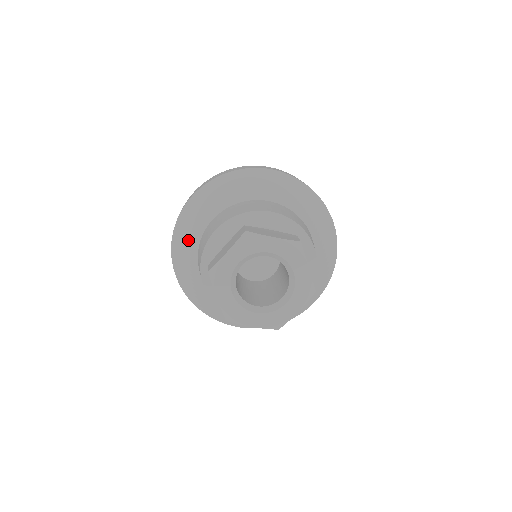
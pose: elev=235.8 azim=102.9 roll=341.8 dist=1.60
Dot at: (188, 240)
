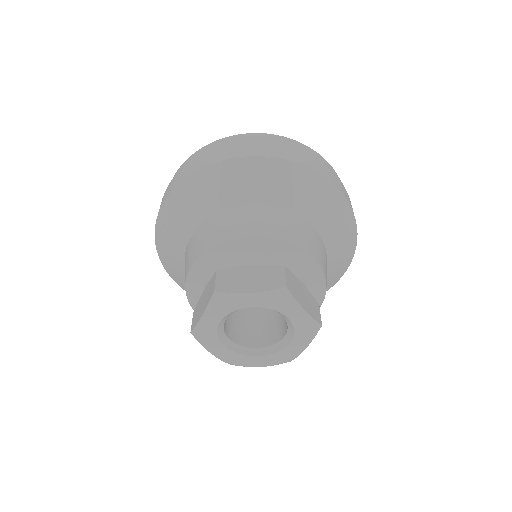
Dot at: (173, 259)
